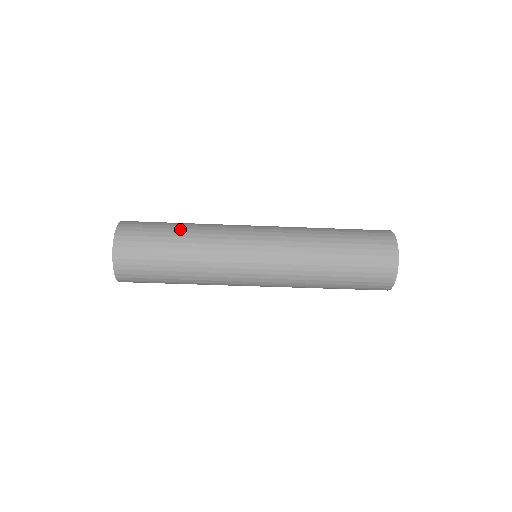
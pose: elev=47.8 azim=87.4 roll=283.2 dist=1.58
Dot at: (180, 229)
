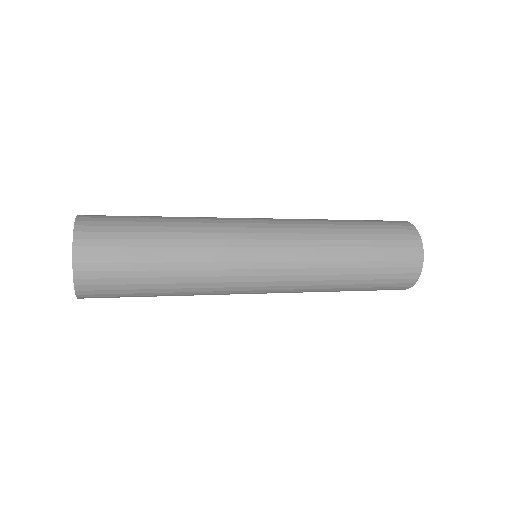
Dot at: (165, 247)
